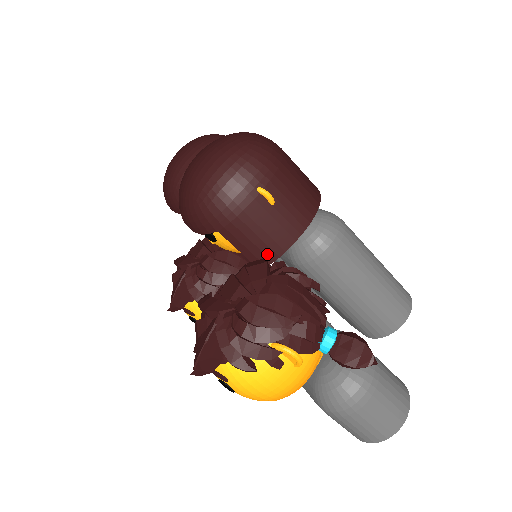
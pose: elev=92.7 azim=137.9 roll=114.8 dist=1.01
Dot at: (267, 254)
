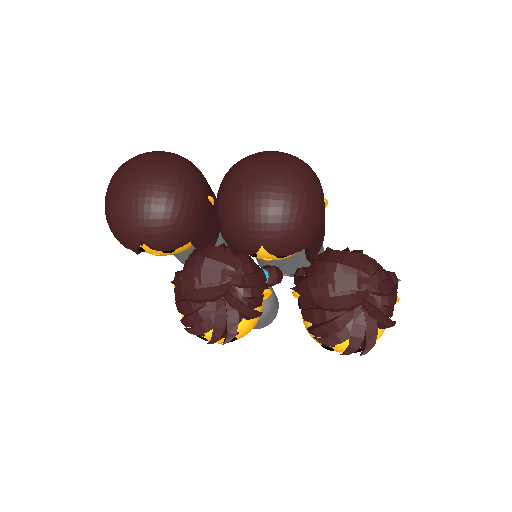
Dot at: (319, 247)
